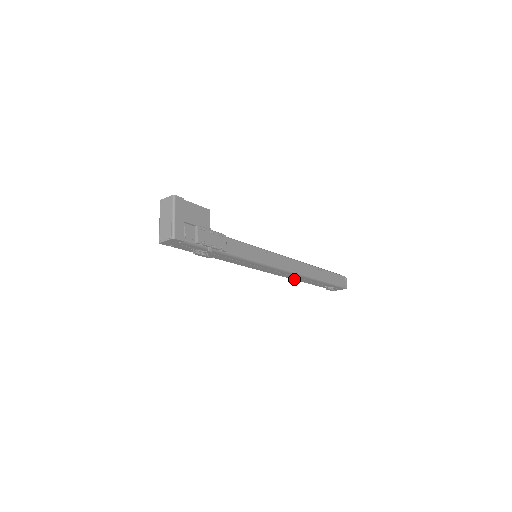
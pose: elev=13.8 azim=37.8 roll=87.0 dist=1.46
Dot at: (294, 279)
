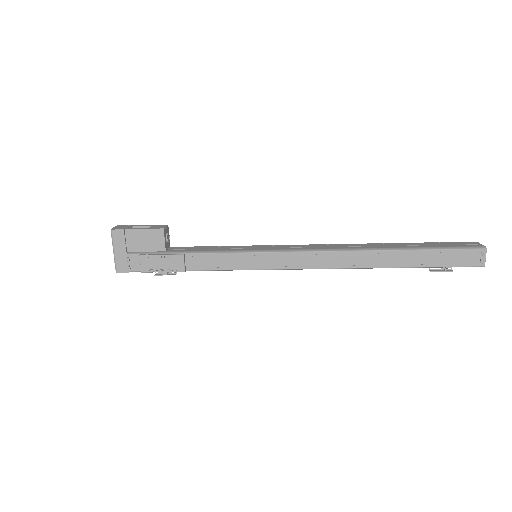
Dot at: occluded
